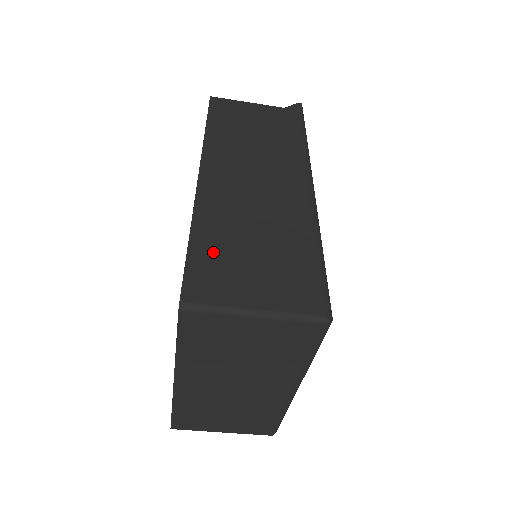
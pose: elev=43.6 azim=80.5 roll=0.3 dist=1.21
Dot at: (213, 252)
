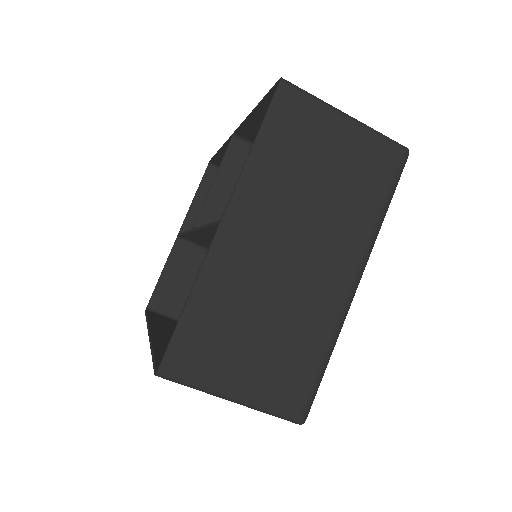
Dot at: occluded
